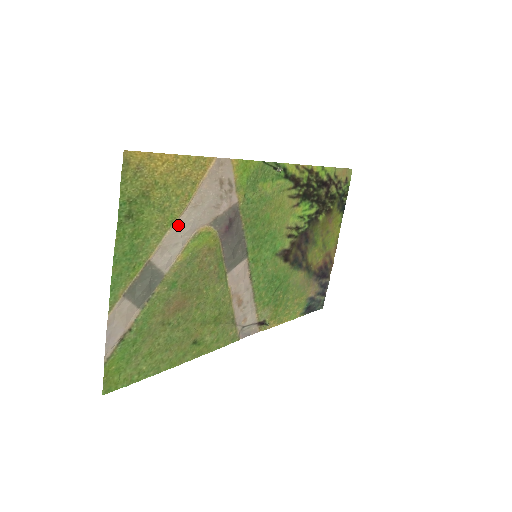
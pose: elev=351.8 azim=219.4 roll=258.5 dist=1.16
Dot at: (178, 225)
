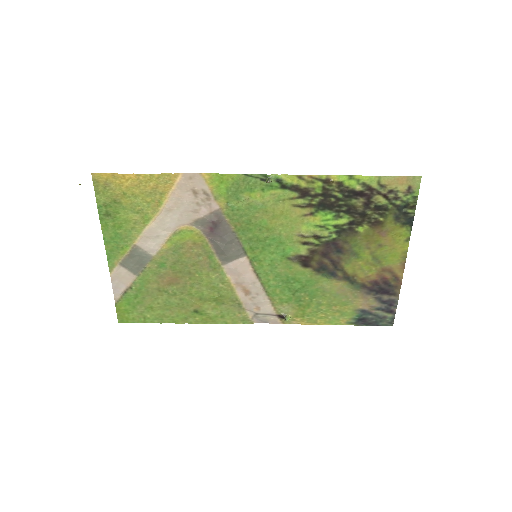
Dot at: (156, 223)
